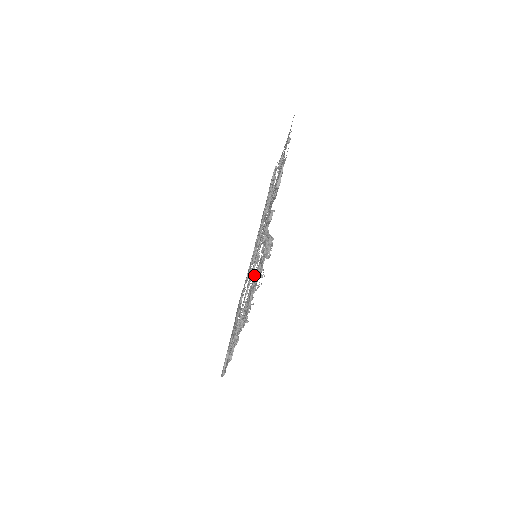
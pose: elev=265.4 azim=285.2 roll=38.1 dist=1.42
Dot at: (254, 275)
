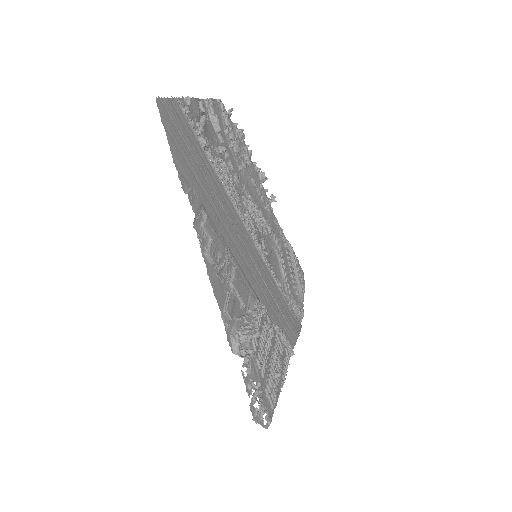
Dot at: (249, 405)
